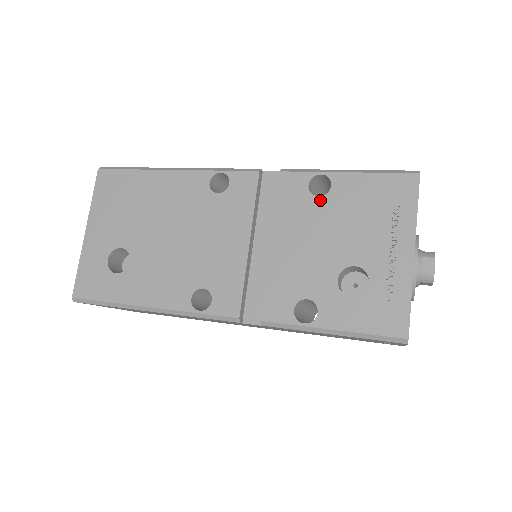
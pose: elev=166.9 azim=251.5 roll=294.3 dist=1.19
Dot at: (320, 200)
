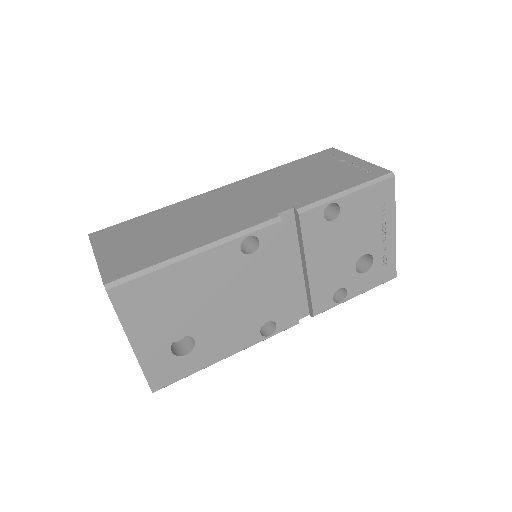
Dot at: (334, 223)
